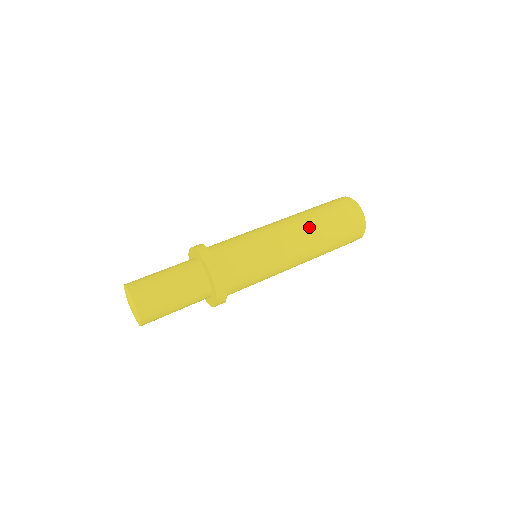
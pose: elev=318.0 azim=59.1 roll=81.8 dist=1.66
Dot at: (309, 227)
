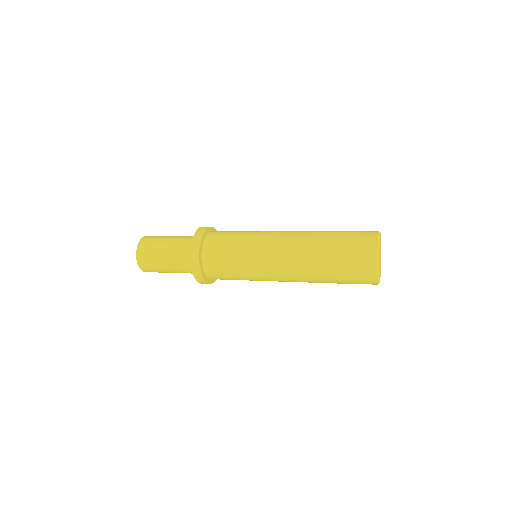
Dot at: (303, 254)
